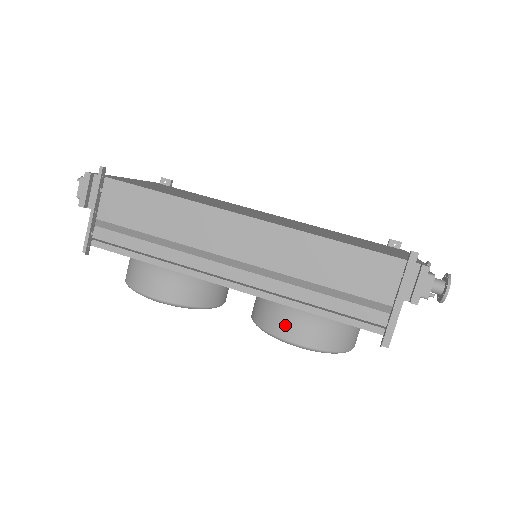
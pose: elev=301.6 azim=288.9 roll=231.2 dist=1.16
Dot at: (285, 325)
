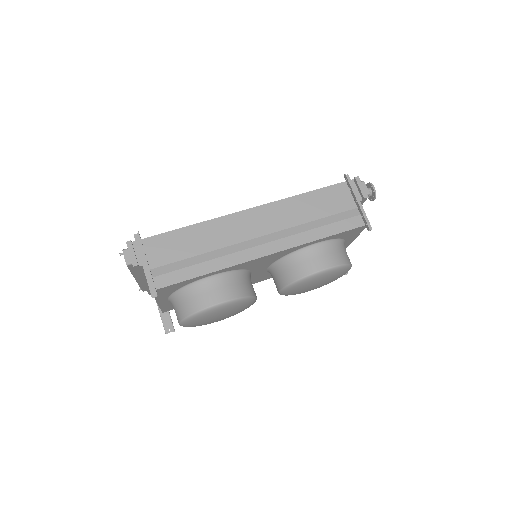
Dot at: (310, 263)
